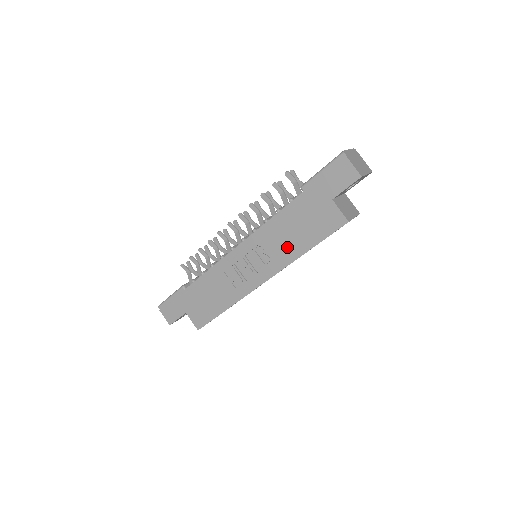
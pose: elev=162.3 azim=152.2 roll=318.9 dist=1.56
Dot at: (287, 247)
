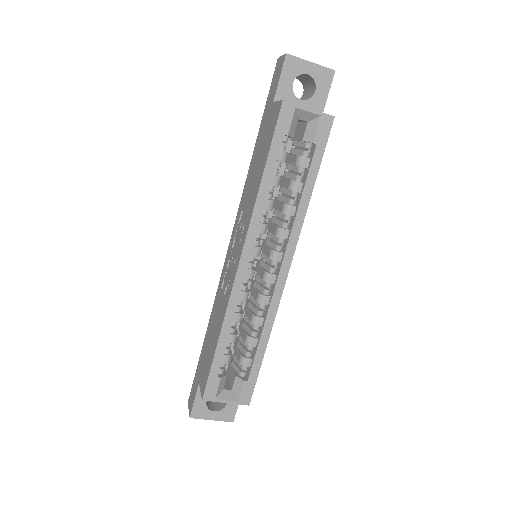
Dot at: (252, 194)
